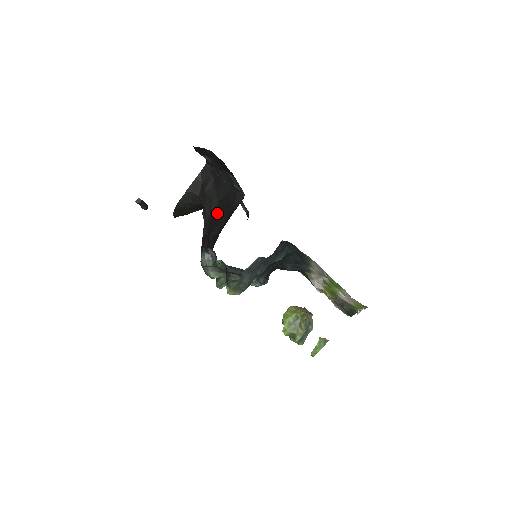
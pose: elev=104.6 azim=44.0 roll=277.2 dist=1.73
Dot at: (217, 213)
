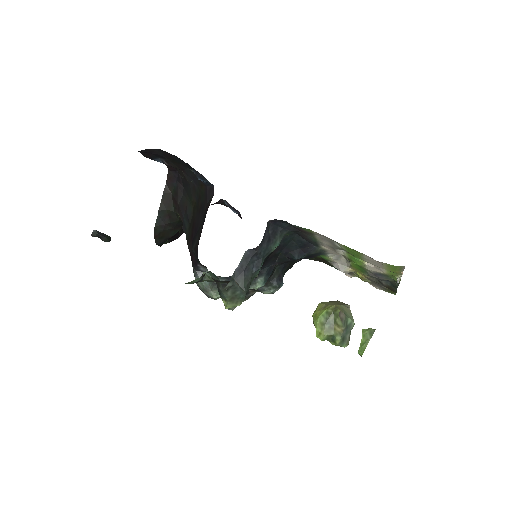
Dot at: (194, 221)
